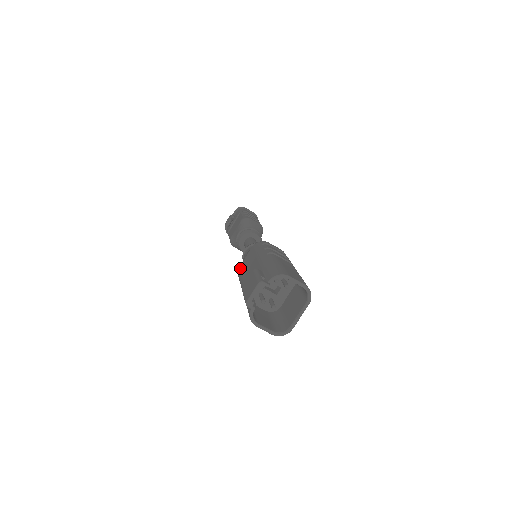
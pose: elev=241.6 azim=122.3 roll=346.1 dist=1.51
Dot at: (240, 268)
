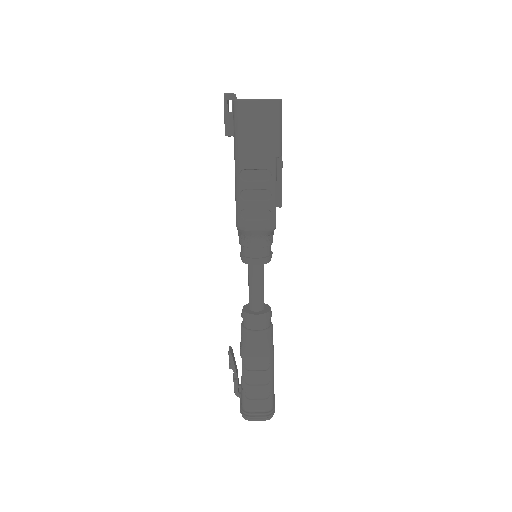
Dot at: occluded
